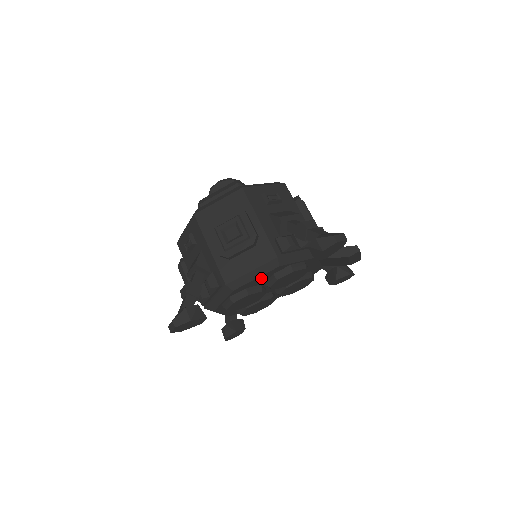
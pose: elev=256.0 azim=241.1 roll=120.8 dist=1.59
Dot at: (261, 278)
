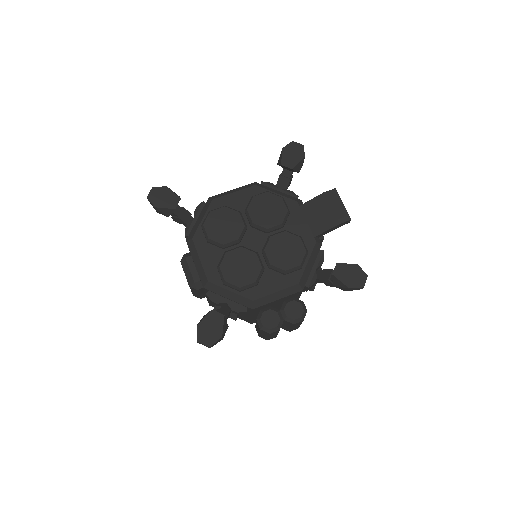
Dot at: (240, 197)
